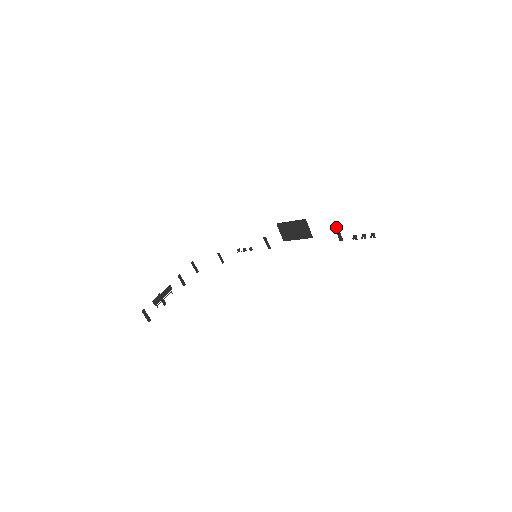
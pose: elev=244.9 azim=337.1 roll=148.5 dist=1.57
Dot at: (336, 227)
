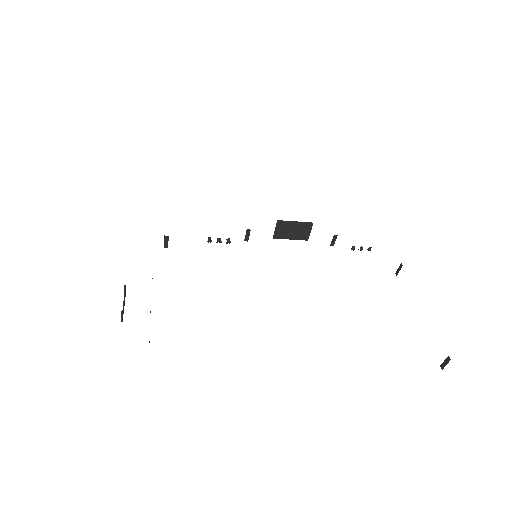
Dot at: (336, 235)
